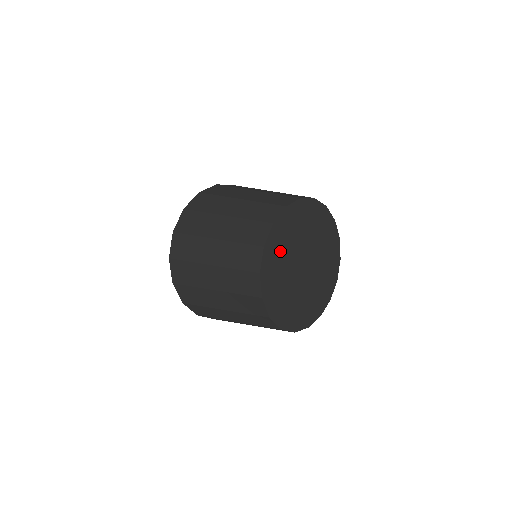
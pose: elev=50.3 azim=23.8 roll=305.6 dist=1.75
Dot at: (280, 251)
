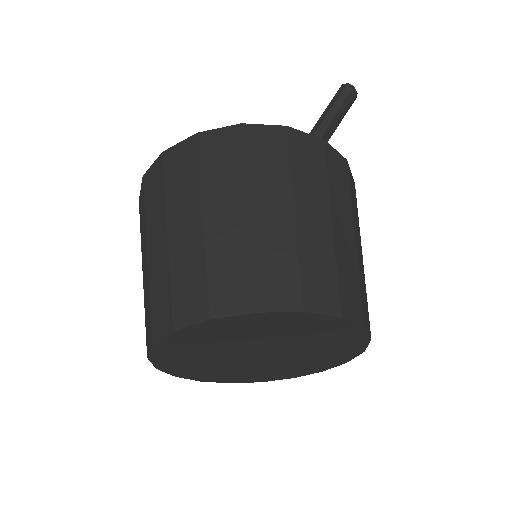
Dot at: (191, 362)
